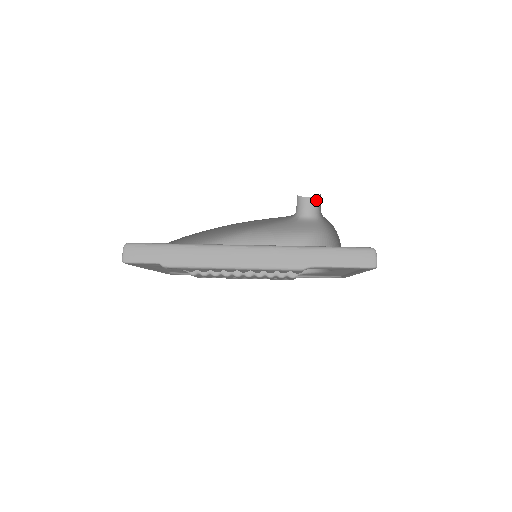
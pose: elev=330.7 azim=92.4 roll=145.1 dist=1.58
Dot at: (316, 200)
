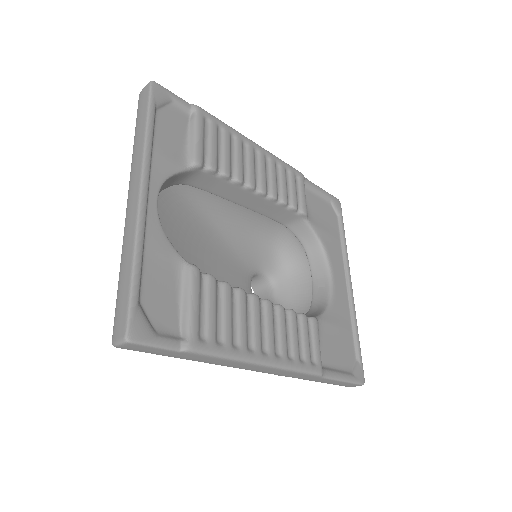
Dot at: occluded
